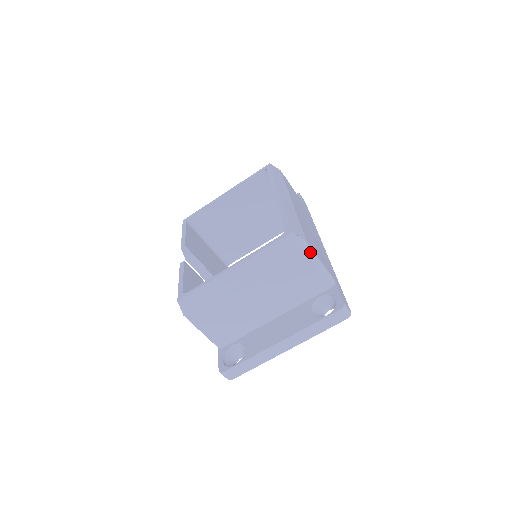
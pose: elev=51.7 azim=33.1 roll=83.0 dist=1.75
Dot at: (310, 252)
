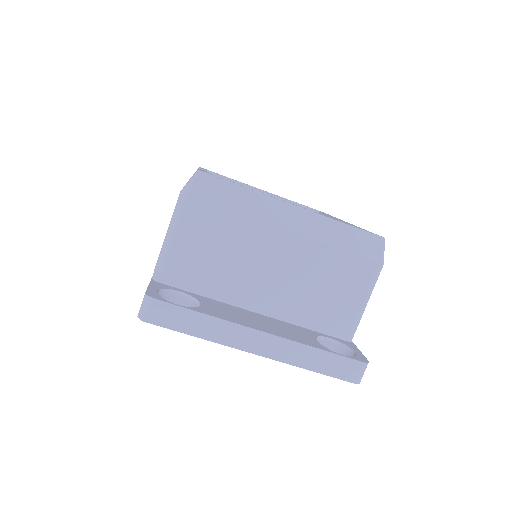
Dot at: (377, 277)
